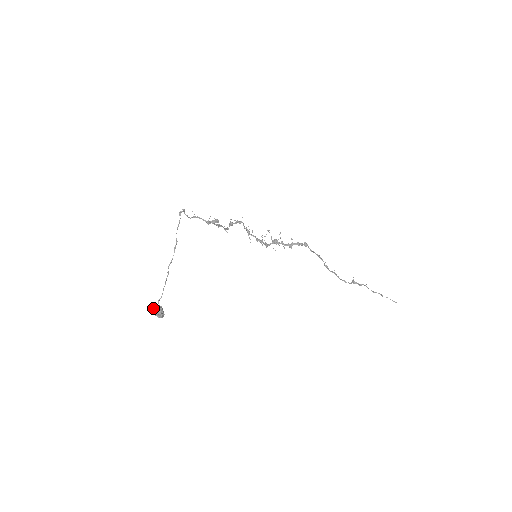
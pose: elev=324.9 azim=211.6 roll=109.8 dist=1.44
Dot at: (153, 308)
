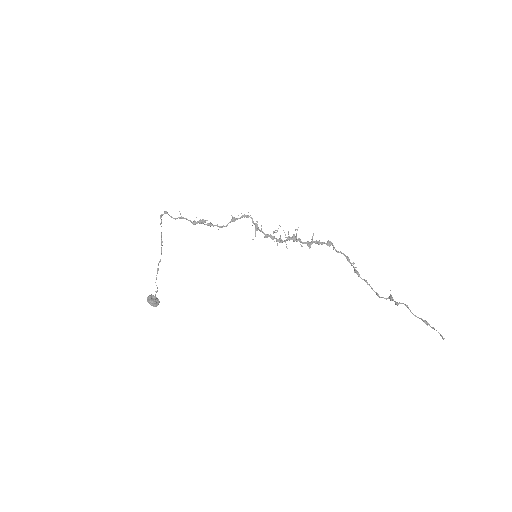
Dot at: (148, 298)
